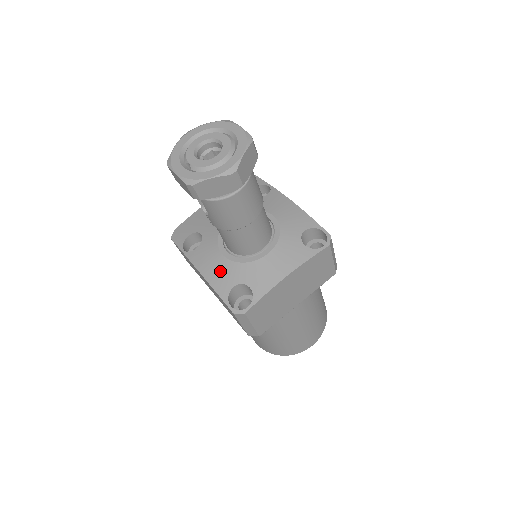
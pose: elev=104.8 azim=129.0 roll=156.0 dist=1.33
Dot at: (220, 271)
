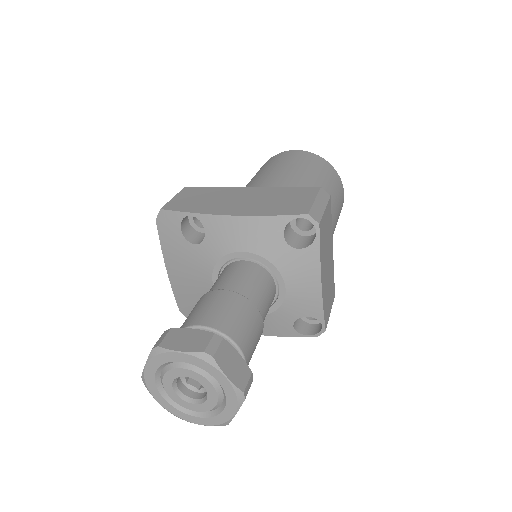
Dot at: (268, 326)
